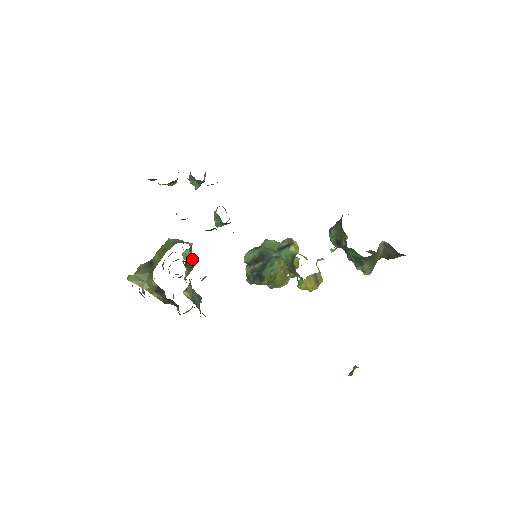
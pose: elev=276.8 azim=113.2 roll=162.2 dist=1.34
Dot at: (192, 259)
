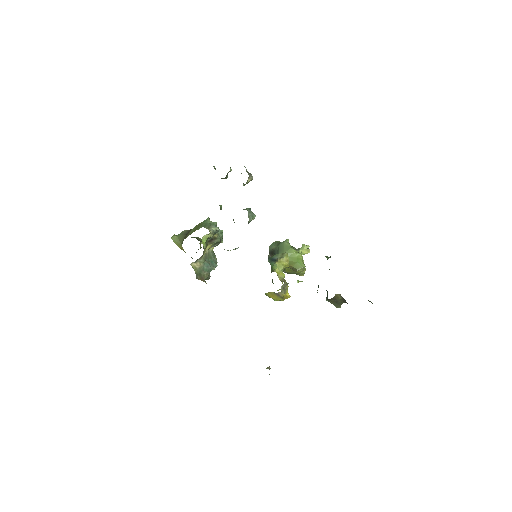
Dot at: (219, 238)
